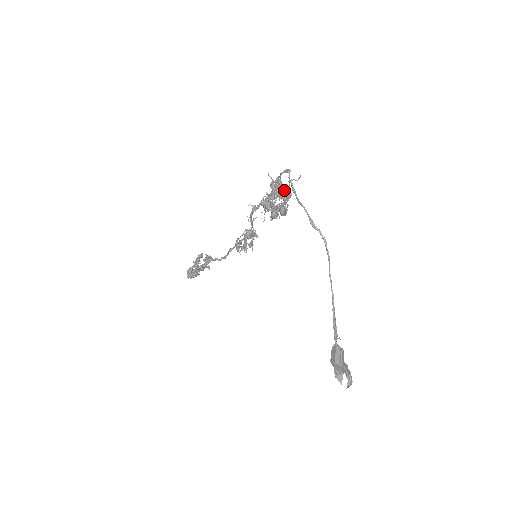
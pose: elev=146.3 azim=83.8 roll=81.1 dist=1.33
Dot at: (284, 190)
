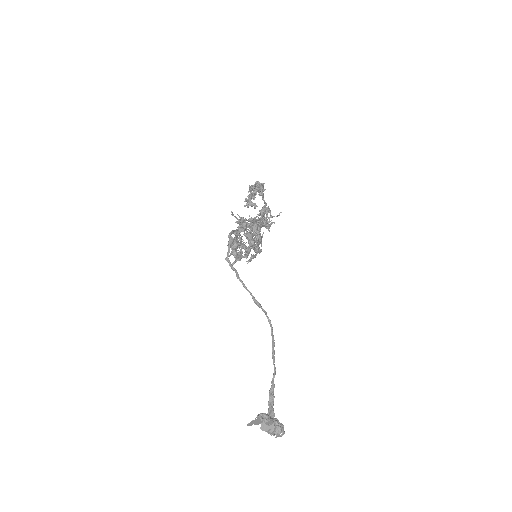
Dot at: (249, 237)
